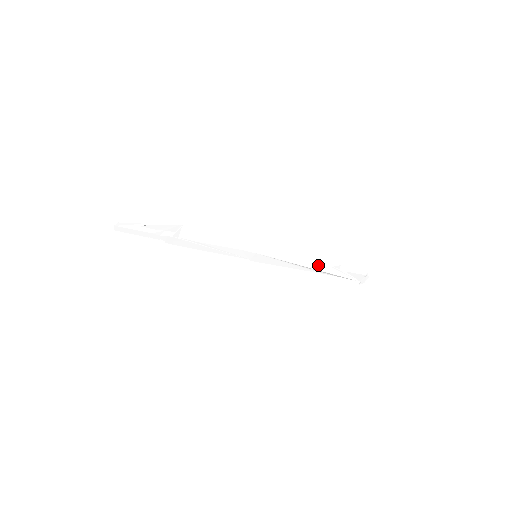
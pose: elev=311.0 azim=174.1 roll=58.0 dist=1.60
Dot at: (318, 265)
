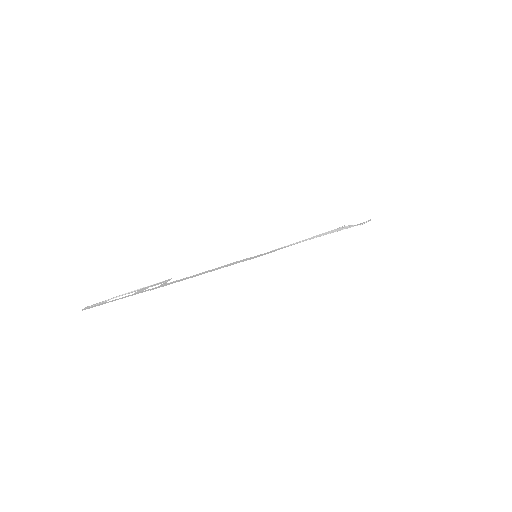
Dot at: occluded
